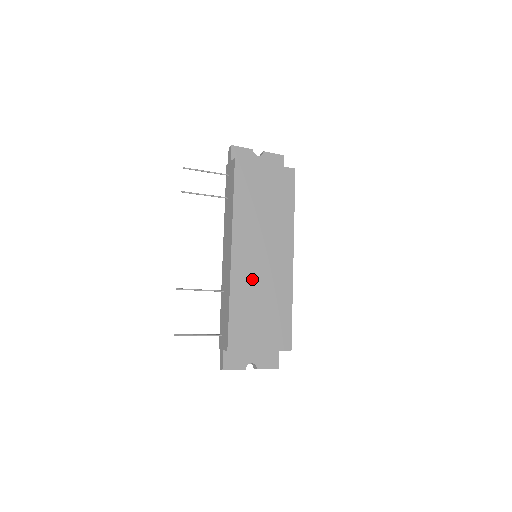
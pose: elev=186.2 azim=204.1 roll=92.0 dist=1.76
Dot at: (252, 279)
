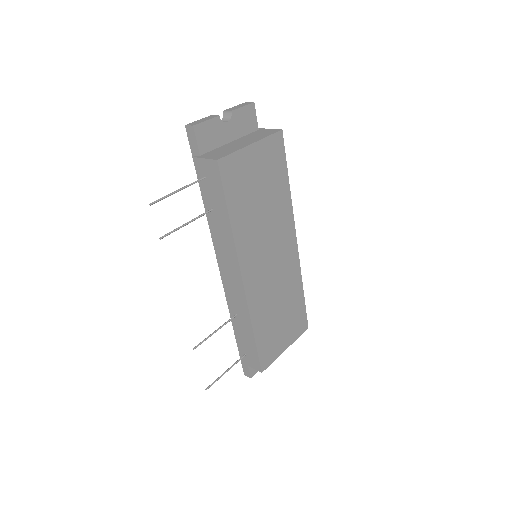
Dot at: (267, 293)
